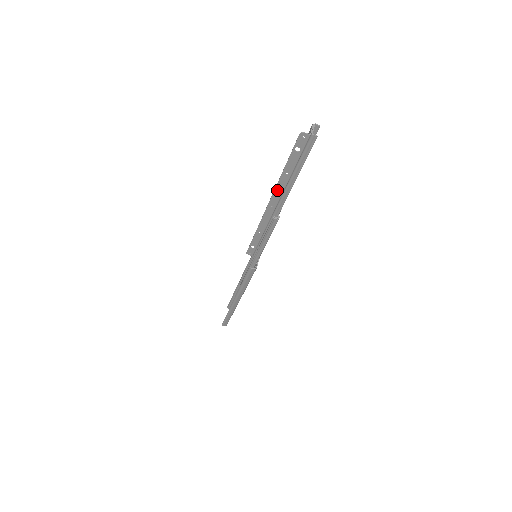
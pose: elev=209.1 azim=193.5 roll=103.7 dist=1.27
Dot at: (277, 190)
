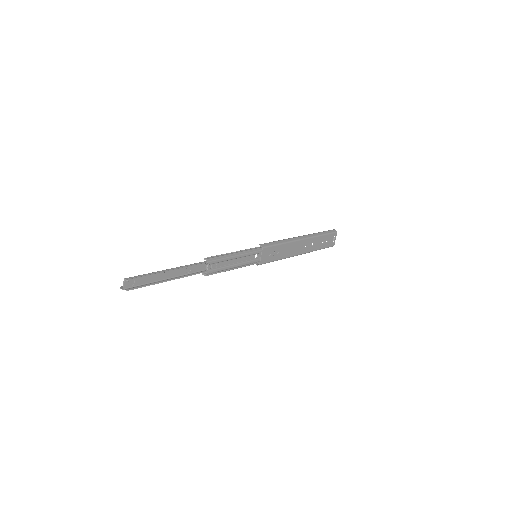
Dot at: occluded
